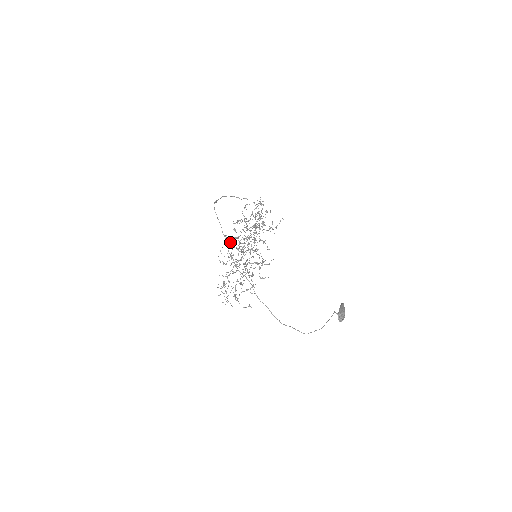
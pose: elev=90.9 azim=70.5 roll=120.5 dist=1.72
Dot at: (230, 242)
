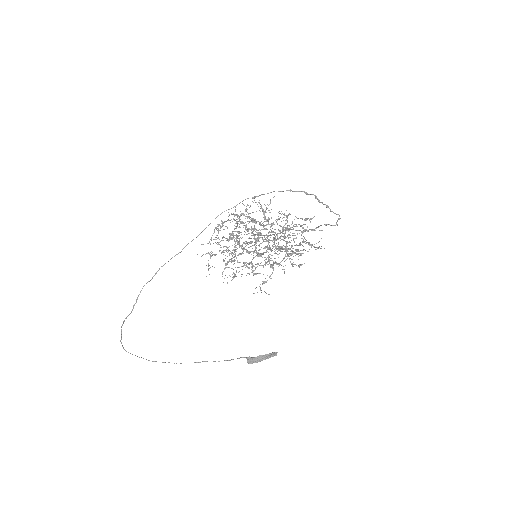
Dot at: (264, 213)
